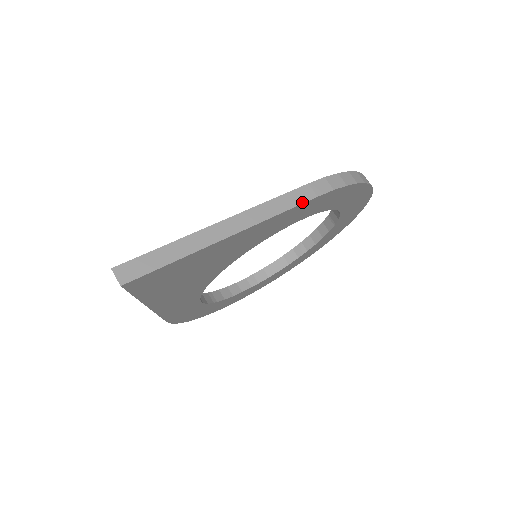
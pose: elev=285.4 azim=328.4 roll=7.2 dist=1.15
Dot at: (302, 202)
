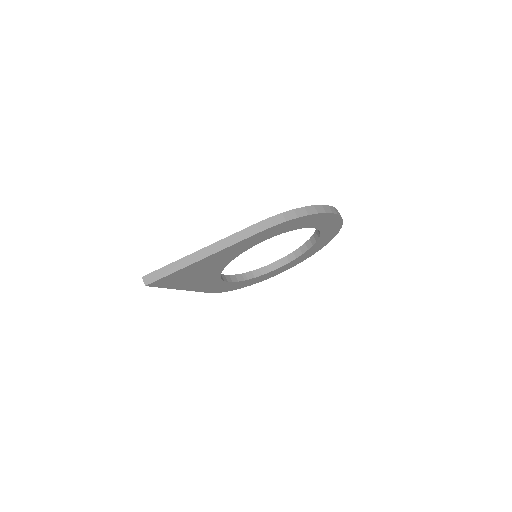
Dot at: (250, 236)
